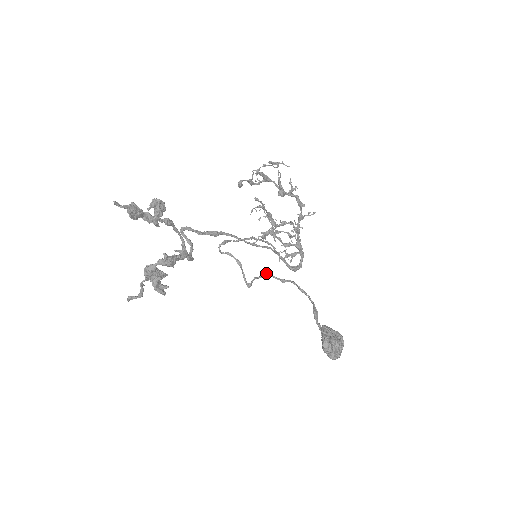
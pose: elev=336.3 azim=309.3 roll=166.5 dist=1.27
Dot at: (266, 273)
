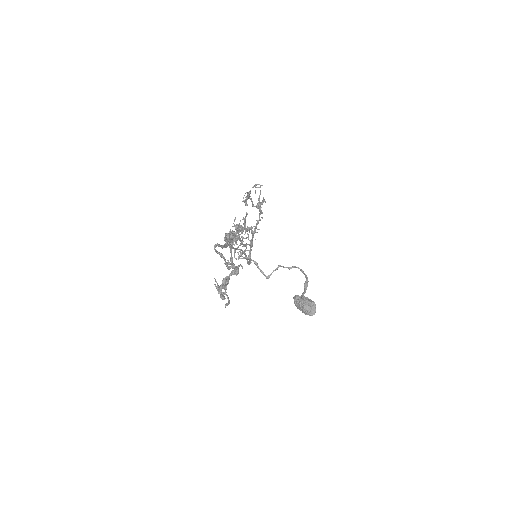
Dot at: (279, 265)
